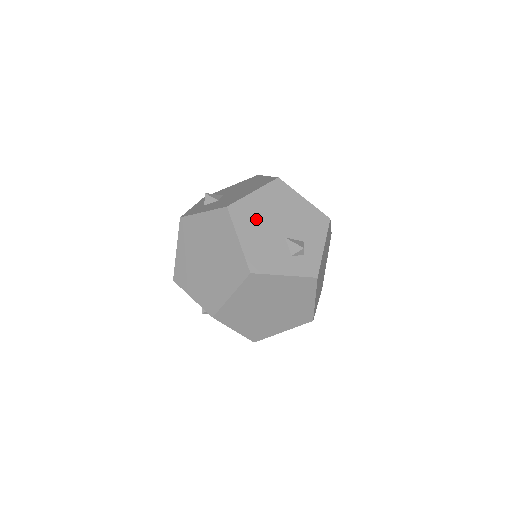
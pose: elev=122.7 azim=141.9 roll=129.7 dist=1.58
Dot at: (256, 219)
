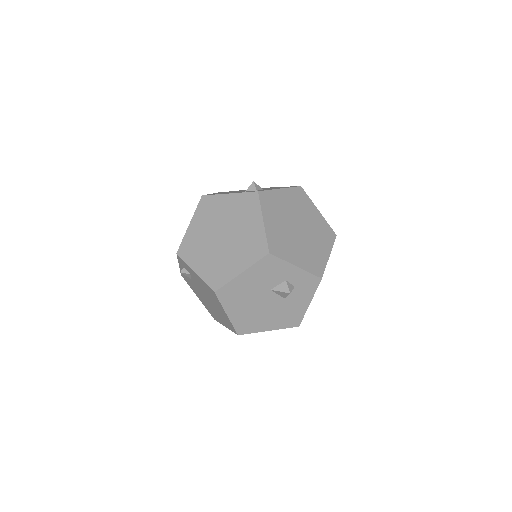
Dot at: occluded
